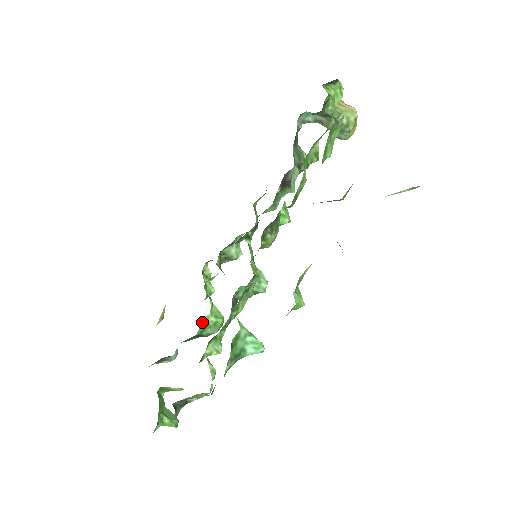
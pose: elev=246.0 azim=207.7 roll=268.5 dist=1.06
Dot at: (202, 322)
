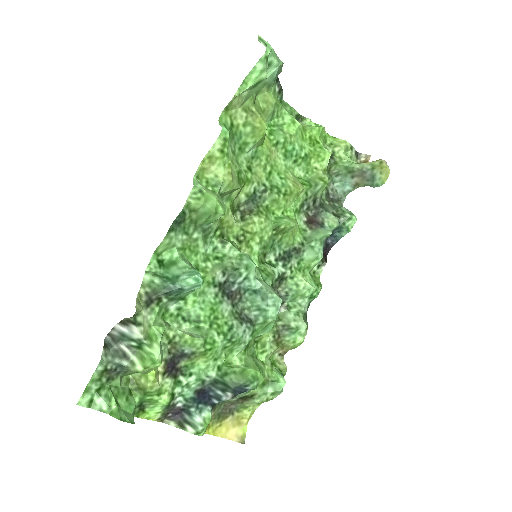
Dot at: (225, 364)
